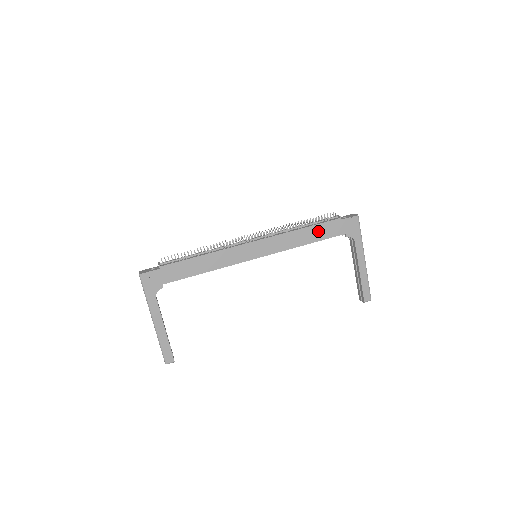
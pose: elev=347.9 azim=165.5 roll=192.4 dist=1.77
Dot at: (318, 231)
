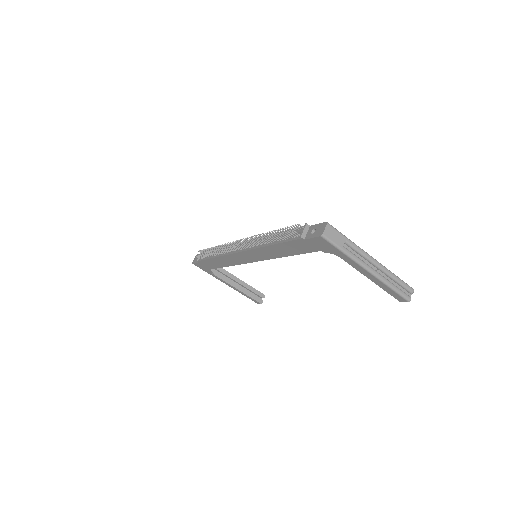
Dot at: (288, 248)
